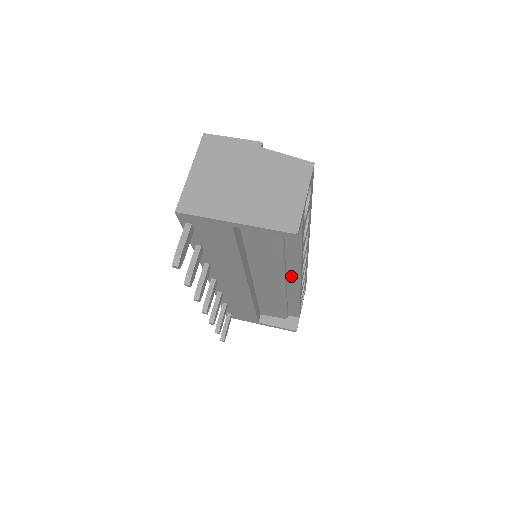
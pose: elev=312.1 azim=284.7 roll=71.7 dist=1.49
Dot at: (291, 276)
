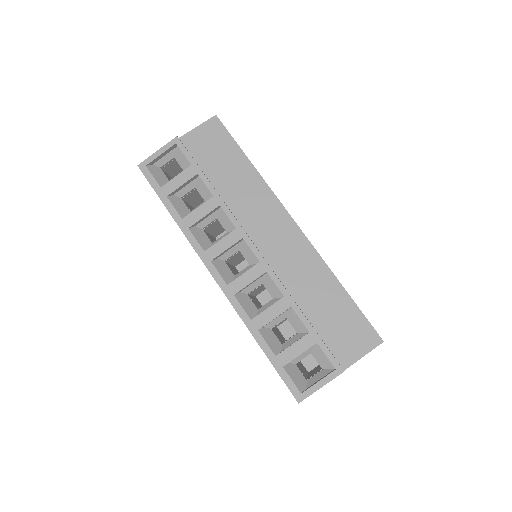
Dot at: occluded
